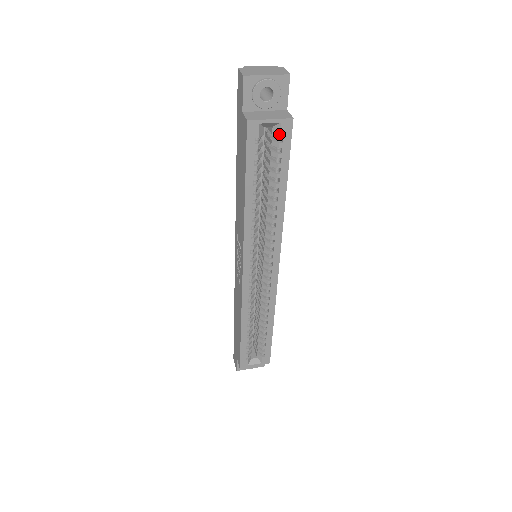
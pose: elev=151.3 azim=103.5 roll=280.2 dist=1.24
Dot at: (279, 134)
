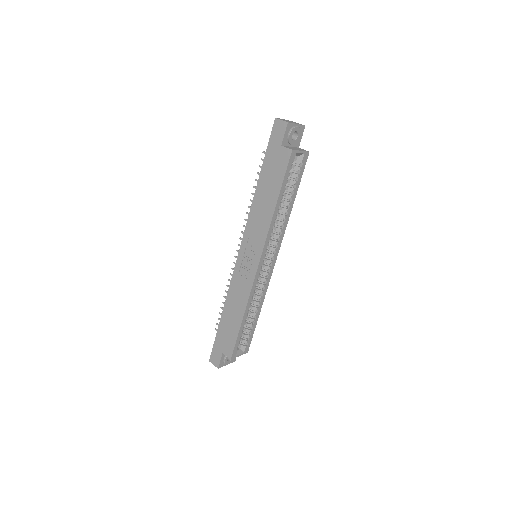
Dot at: (301, 161)
